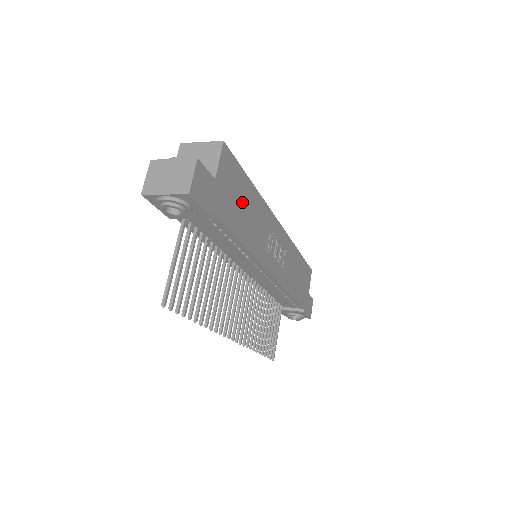
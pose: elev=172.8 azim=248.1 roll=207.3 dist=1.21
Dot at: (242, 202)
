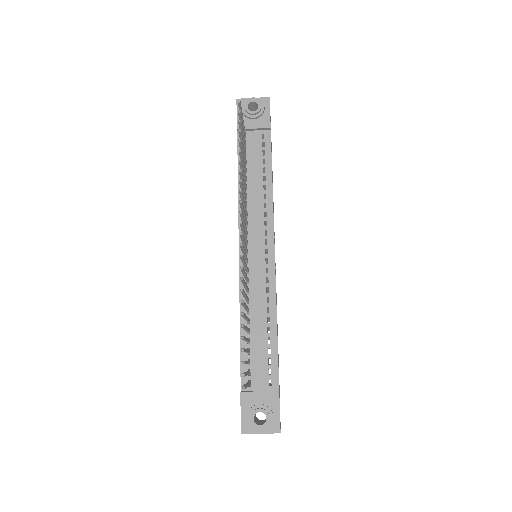
Dot at: (272, 176)
